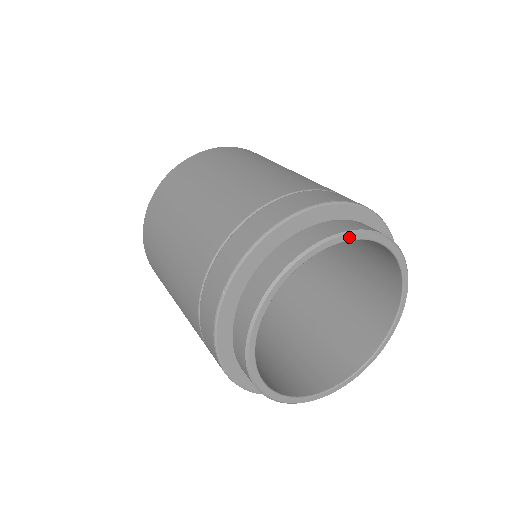
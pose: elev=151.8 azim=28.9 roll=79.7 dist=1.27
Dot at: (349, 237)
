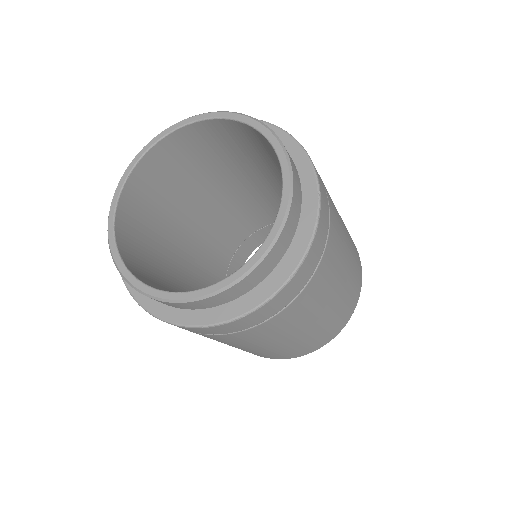
Dot at: (263, 129)
